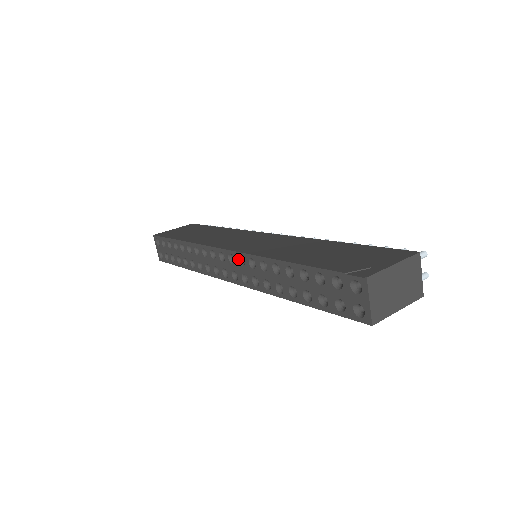
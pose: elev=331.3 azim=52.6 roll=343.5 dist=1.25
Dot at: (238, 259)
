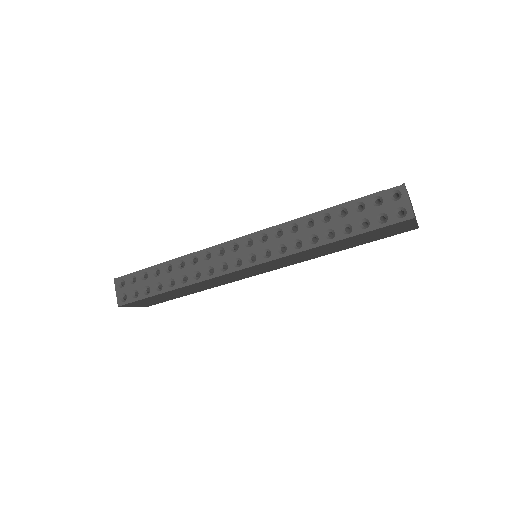
Dot at: (259, 238)
